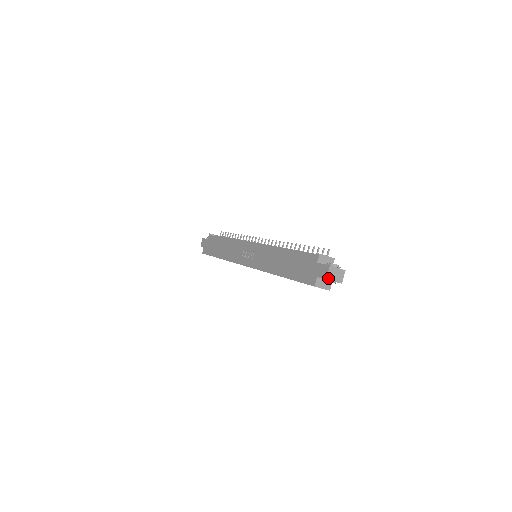
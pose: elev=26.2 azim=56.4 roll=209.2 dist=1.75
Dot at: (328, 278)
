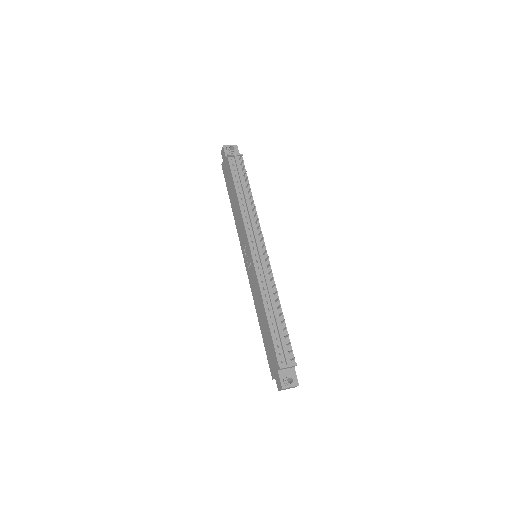
Dot at: (280, 390)
